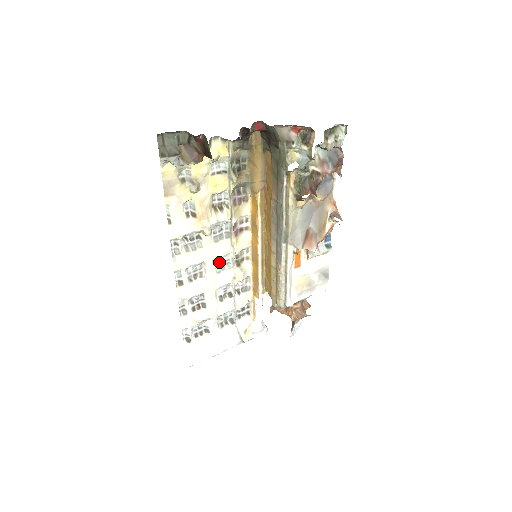
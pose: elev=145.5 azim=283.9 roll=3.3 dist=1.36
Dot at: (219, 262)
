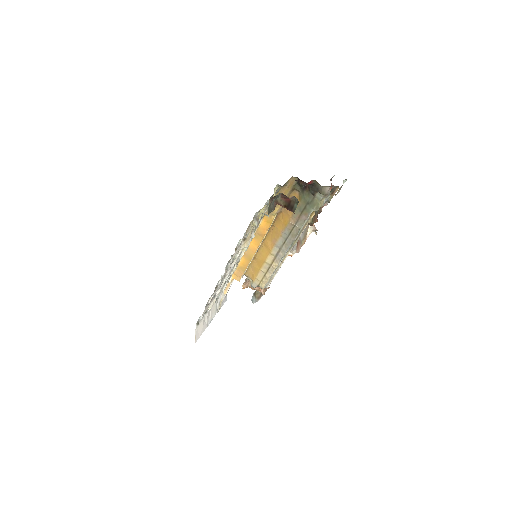
Dot at: occluded
